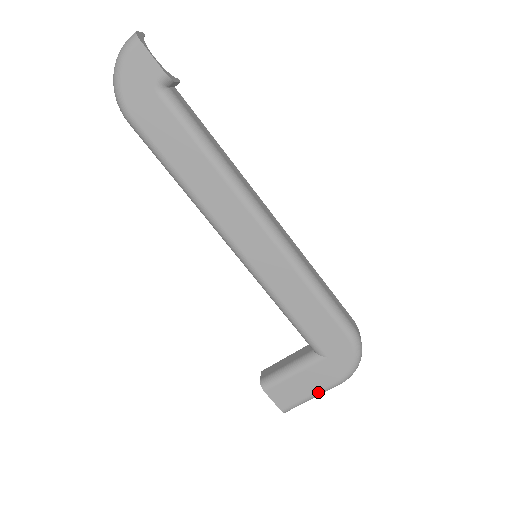
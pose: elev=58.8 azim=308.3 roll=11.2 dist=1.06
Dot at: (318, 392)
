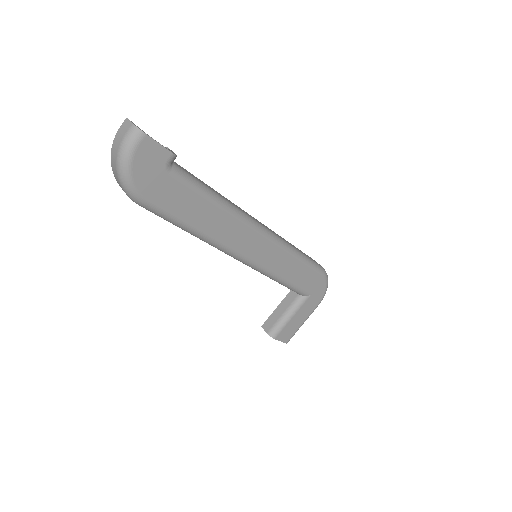
Dot at: (307, 318)
